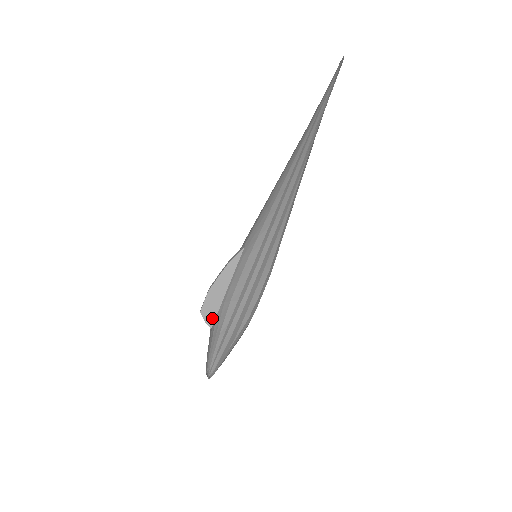
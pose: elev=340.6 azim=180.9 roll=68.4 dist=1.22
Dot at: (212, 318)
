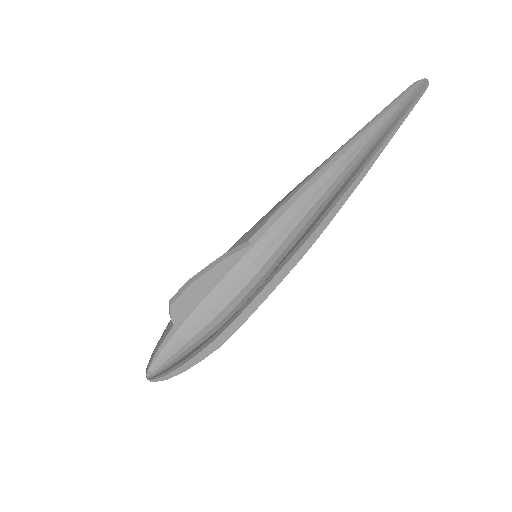
Dot at: (181, 315)
